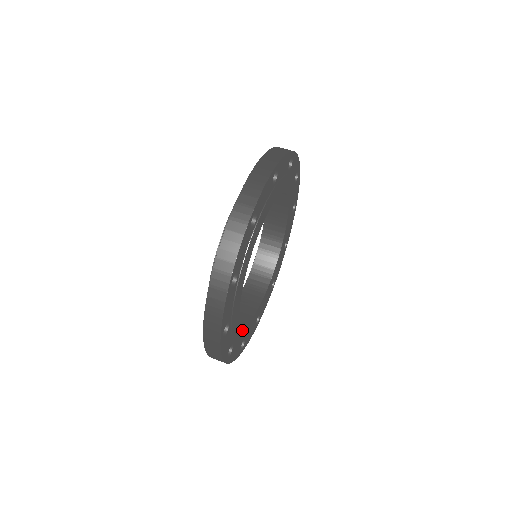
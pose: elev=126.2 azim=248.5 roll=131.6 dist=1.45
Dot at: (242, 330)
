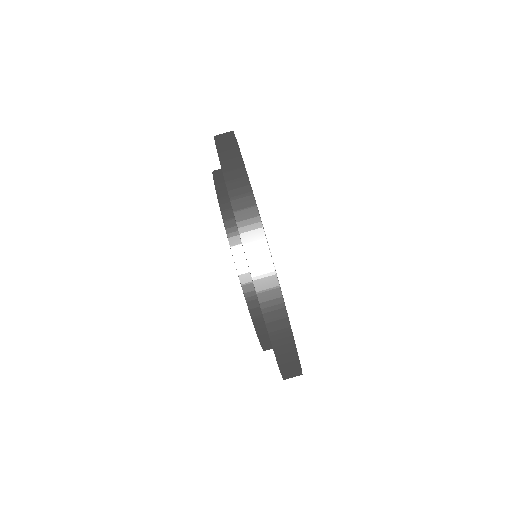
Dot at: occluded
